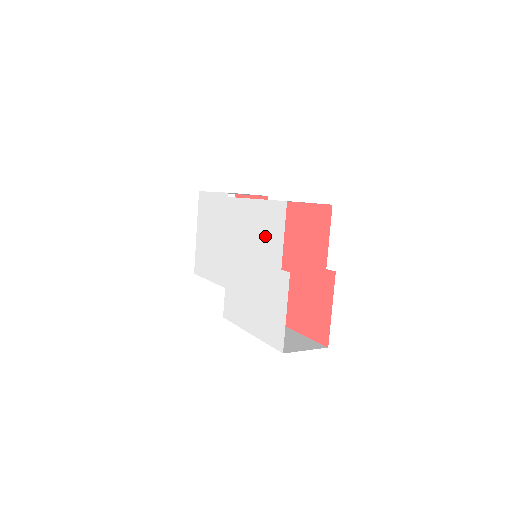
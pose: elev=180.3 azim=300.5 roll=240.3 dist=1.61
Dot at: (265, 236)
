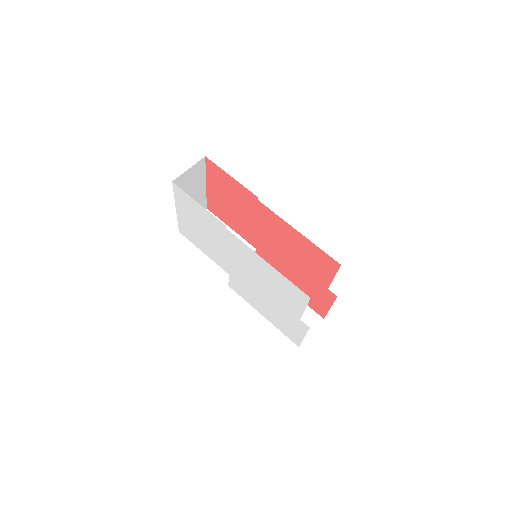
Dot at: (282, 292)
